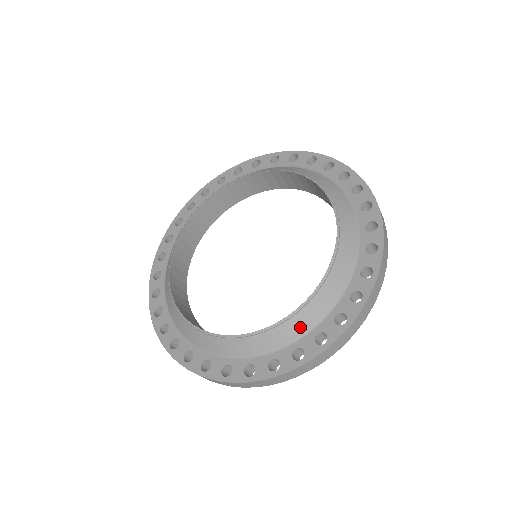
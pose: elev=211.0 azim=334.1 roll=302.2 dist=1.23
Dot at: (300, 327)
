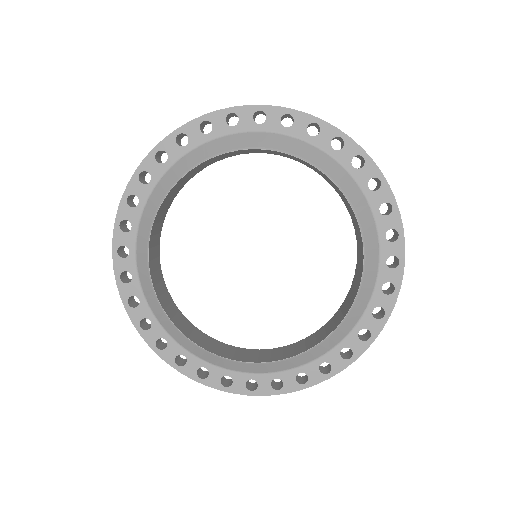
Dot at: (327, 347)
